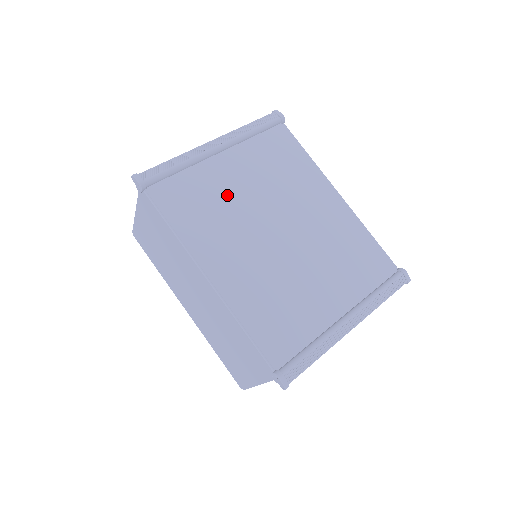
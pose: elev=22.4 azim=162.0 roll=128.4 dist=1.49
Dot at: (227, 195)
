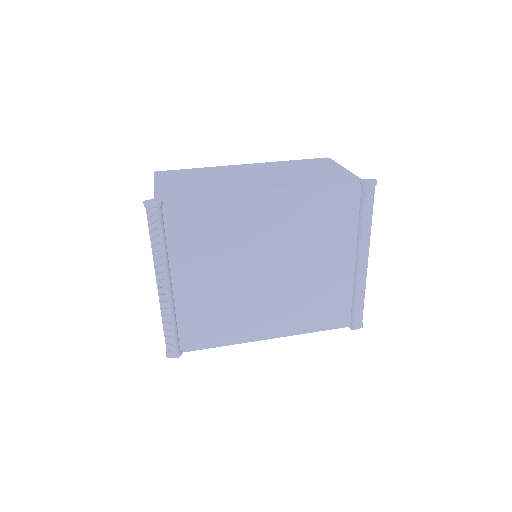
Dot at: (215, 298)
